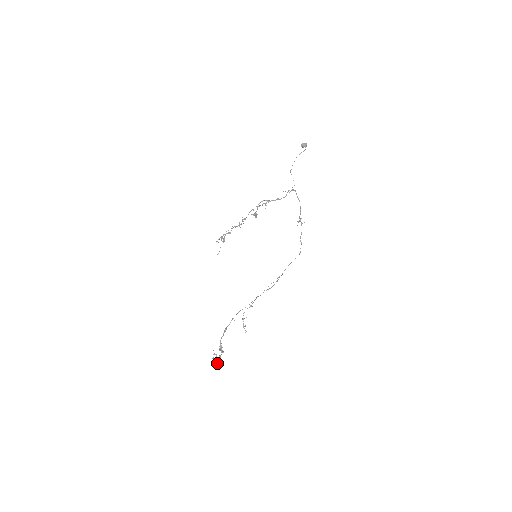
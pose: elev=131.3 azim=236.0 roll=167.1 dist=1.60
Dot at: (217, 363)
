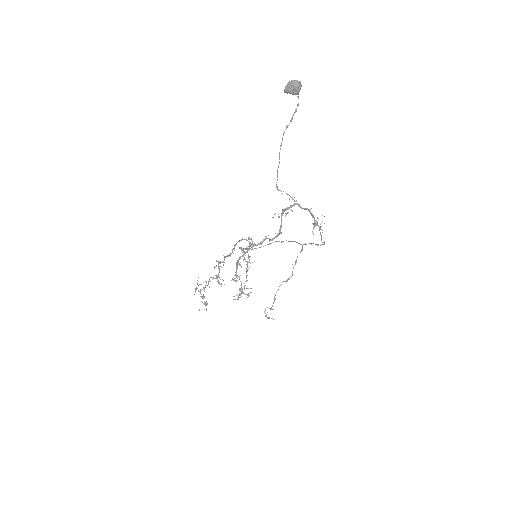
Dot at: (248, 295)
